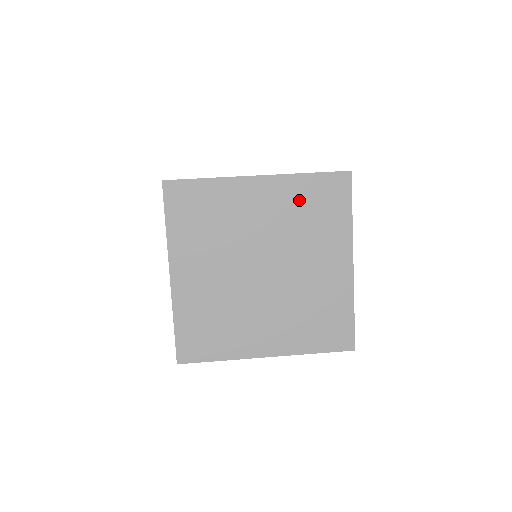
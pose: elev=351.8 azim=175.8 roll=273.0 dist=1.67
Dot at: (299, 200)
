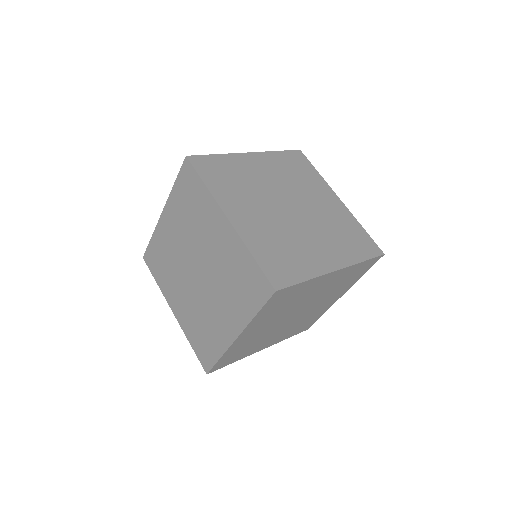
Dot at: (346, 225)
